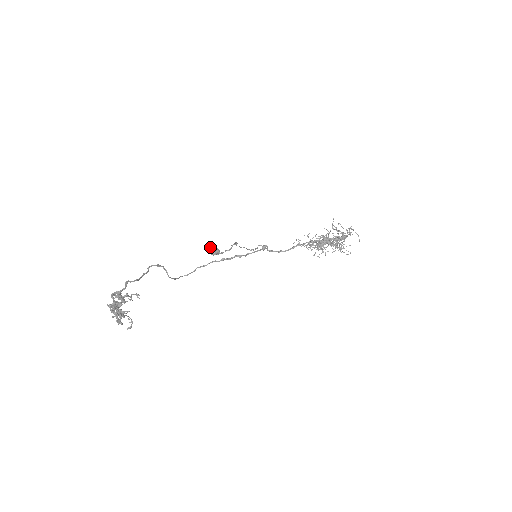
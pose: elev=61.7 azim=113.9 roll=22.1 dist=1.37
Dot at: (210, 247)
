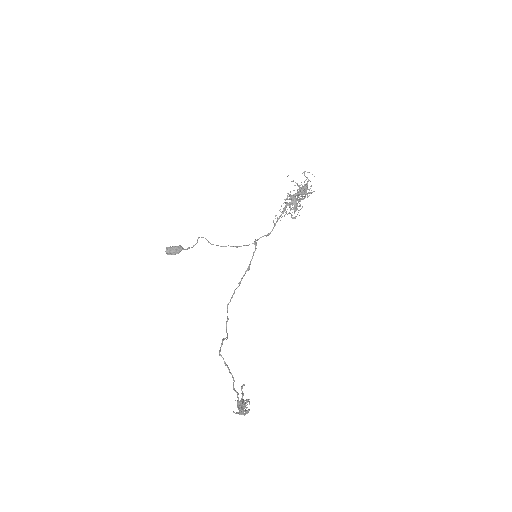
Dot at: (172, 250)
